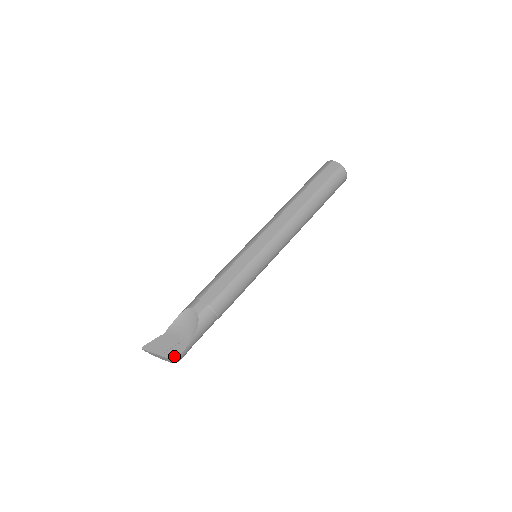
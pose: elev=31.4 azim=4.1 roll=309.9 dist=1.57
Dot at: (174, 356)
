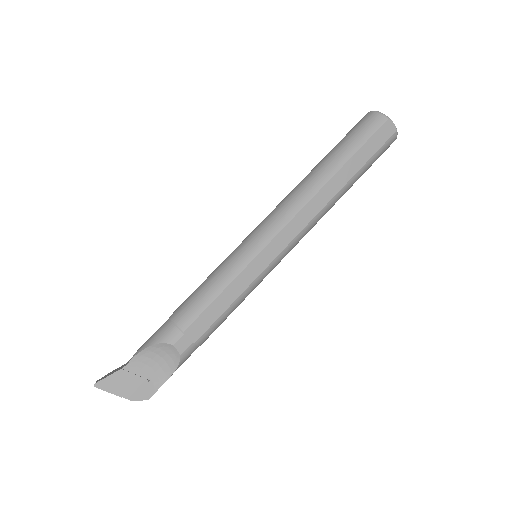
Dot at: (142, 399)
